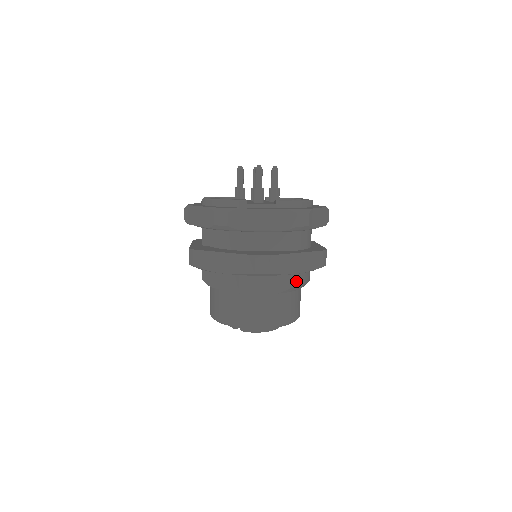
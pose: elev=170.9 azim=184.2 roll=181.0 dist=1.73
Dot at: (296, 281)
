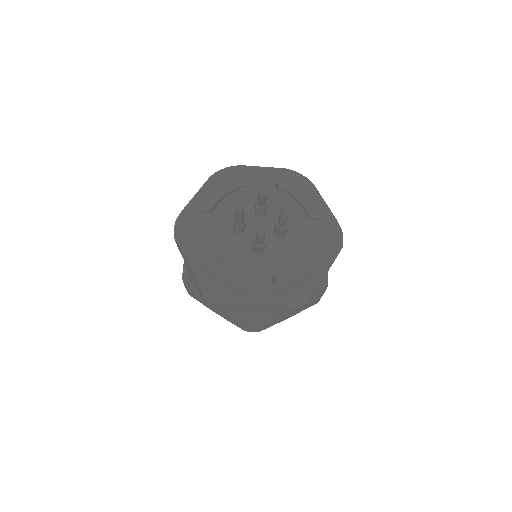
Dot at: occluded
